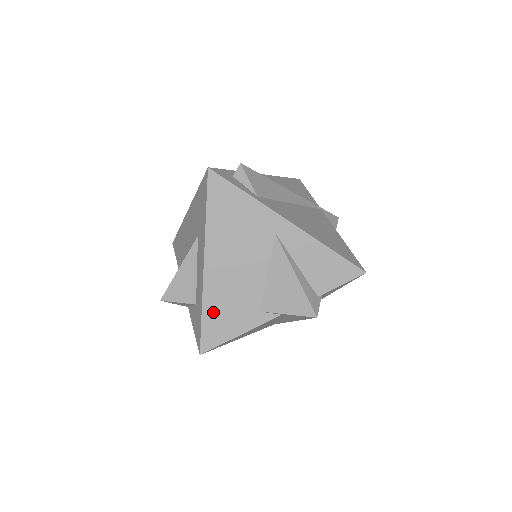
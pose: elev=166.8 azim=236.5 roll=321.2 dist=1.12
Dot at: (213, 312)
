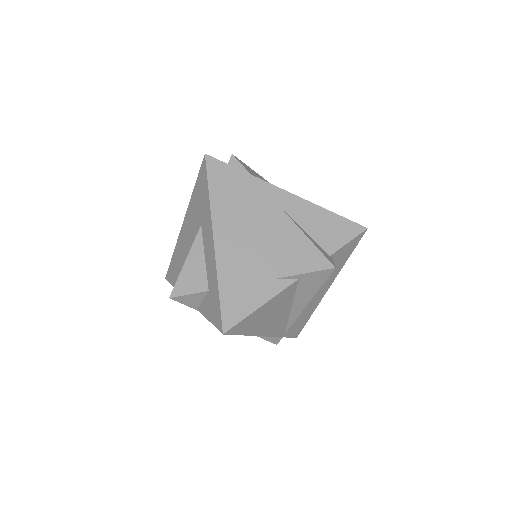
Dot at: (230, 286)
